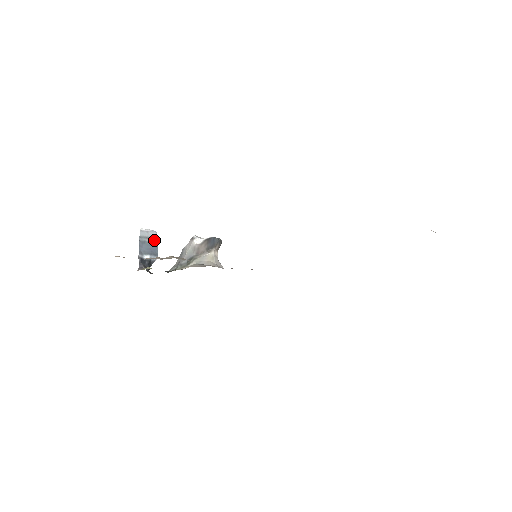
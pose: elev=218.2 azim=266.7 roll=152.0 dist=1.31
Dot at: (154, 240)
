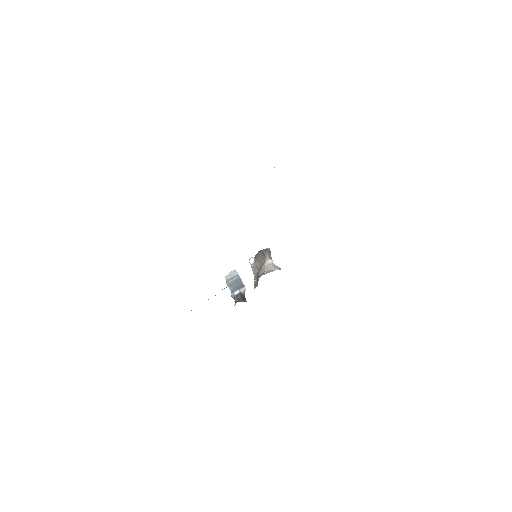
Dot at: (237, 277)
